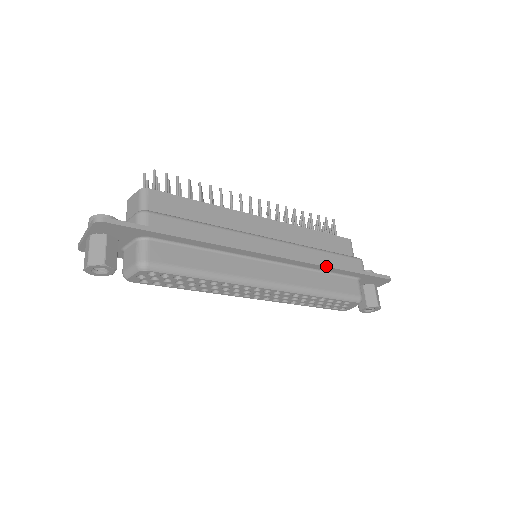
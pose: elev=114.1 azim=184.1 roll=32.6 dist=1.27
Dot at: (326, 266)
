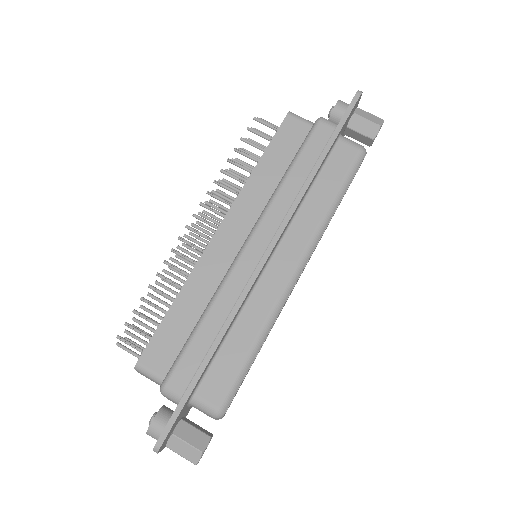
Dot at: (308, 186)
